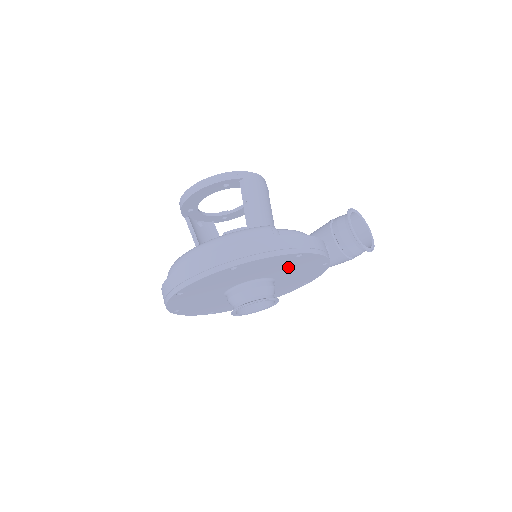
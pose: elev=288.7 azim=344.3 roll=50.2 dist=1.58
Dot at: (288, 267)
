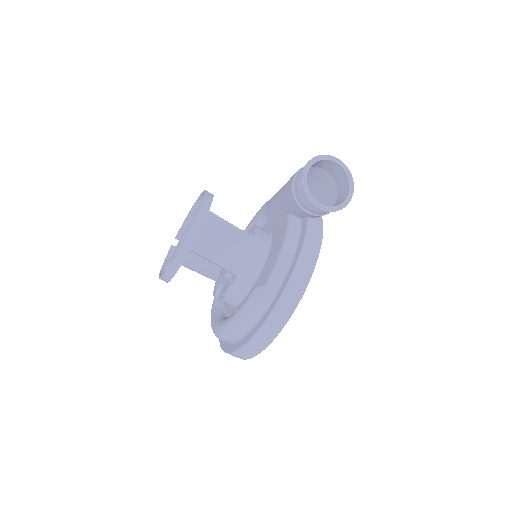
Dot at: occluded
